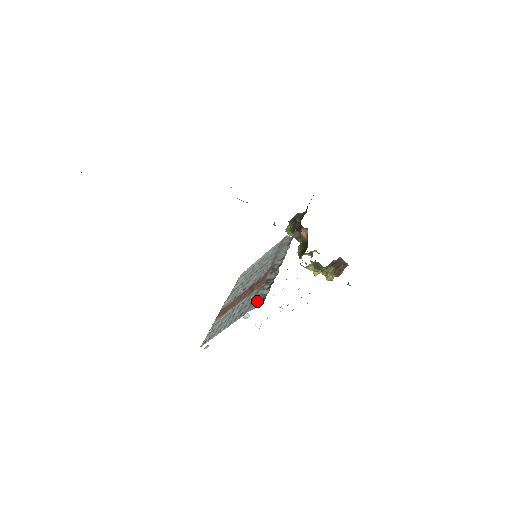
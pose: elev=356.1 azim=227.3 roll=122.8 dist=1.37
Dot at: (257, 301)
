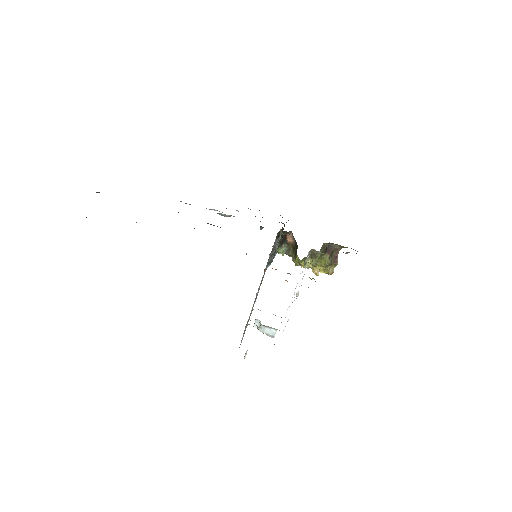
Dot at: (269, 262)
